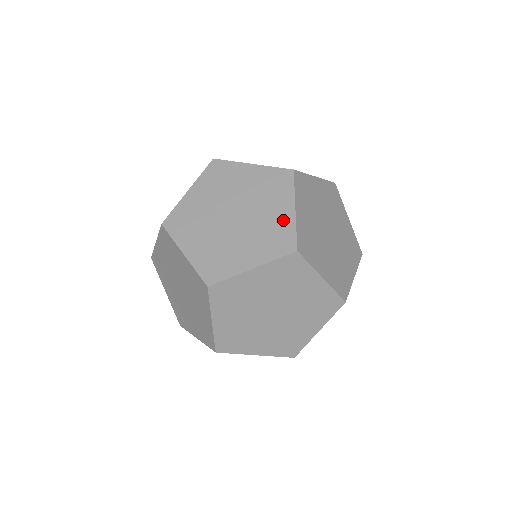
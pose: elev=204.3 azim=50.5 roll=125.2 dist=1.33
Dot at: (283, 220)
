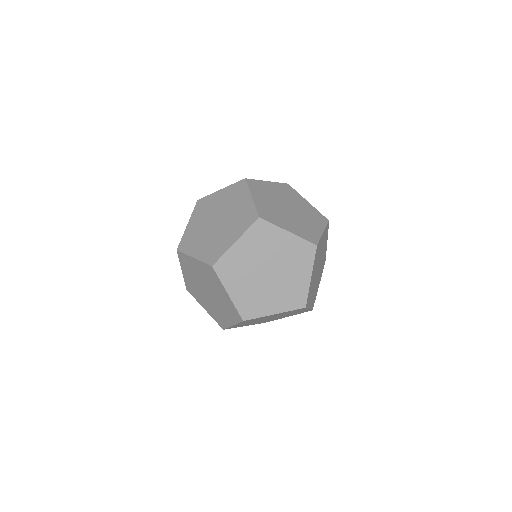
Dot at: (246, 207)
